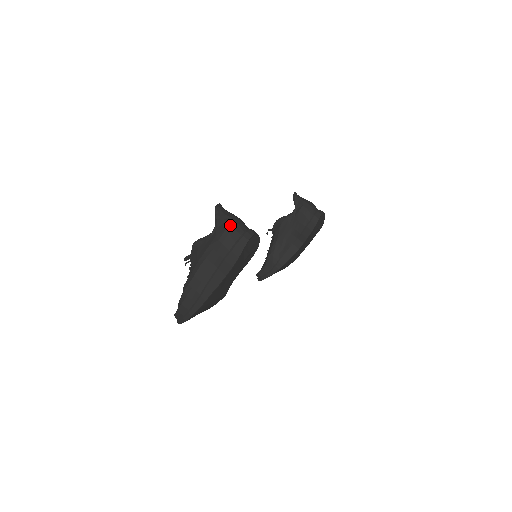
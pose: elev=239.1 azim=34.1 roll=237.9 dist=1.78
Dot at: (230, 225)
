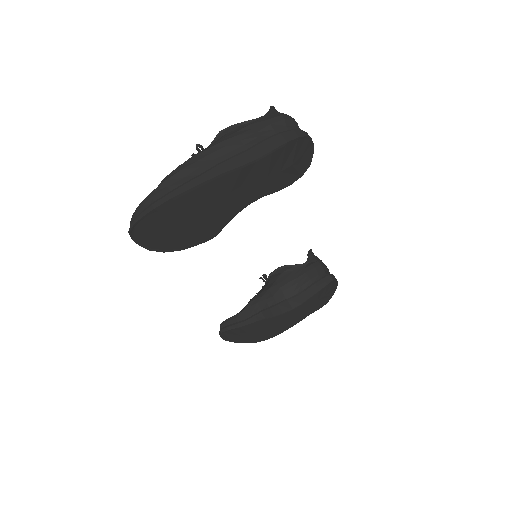
Dot at: (288, 116)
